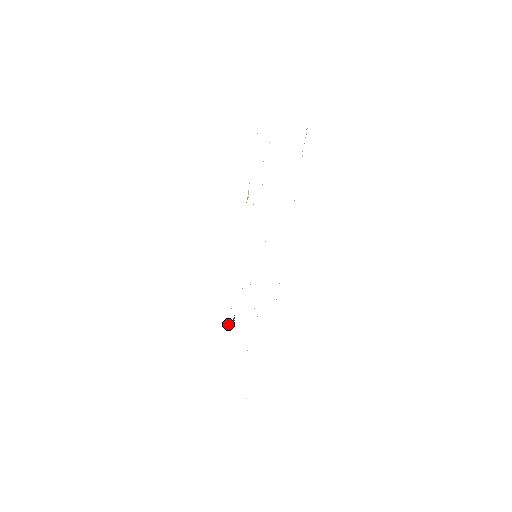
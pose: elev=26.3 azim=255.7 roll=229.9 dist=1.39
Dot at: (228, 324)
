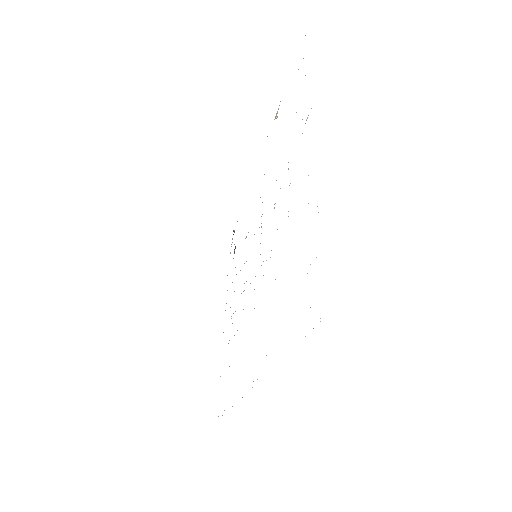
Dot at: occluded
